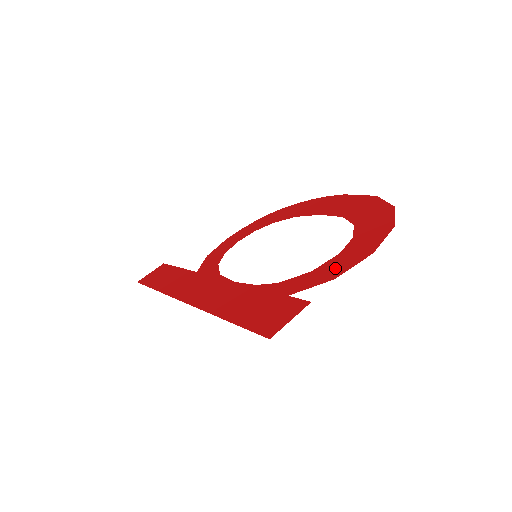
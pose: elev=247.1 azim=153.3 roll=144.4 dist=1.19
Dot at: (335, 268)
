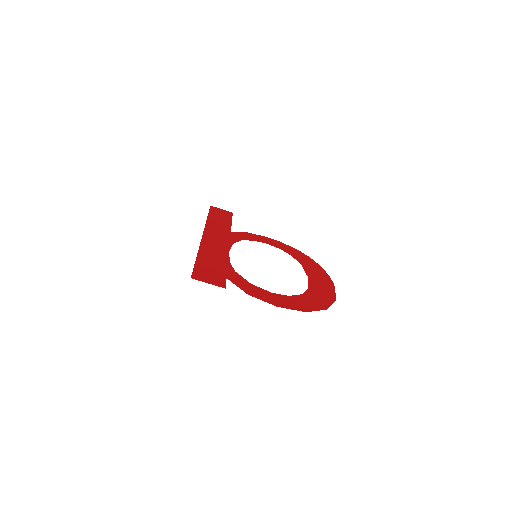
Dot at: (257, 293)
